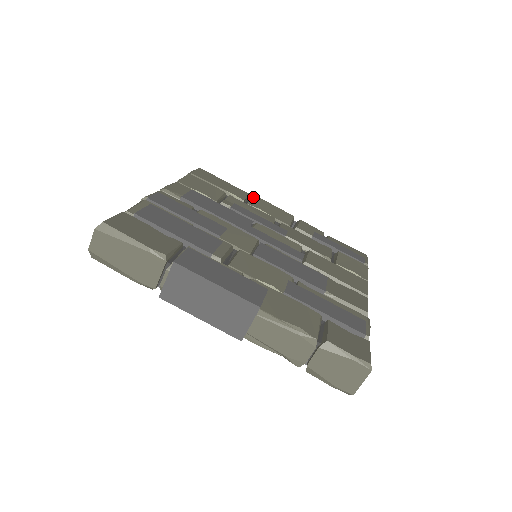
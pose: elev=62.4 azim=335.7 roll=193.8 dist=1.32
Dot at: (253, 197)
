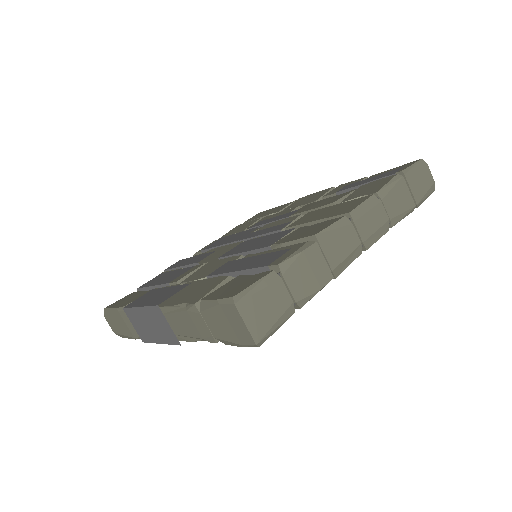
Dot at: (295, 201)
